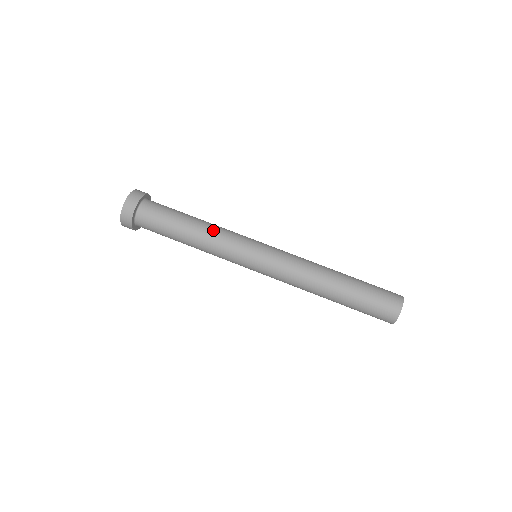
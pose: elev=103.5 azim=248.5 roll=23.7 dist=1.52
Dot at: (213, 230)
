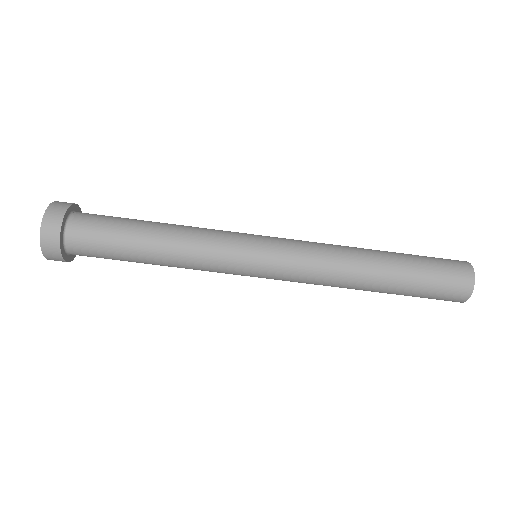
Dot at: (184, 248)
